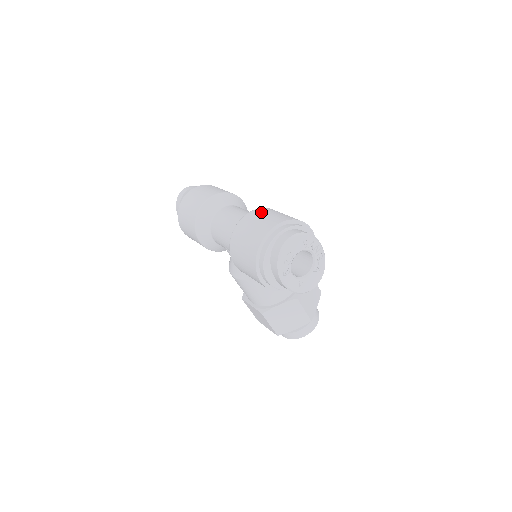
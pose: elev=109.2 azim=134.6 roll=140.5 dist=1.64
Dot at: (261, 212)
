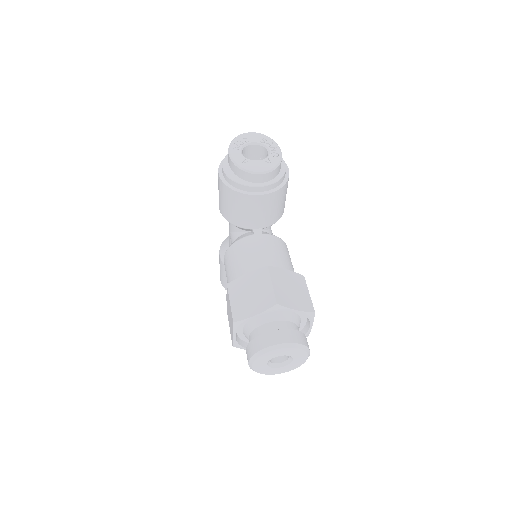
Dot at: occluded
